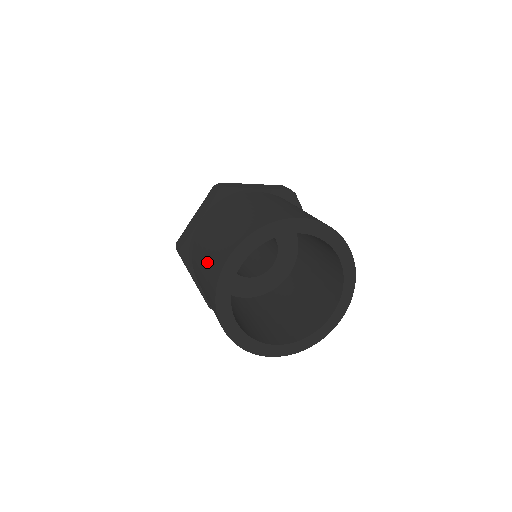
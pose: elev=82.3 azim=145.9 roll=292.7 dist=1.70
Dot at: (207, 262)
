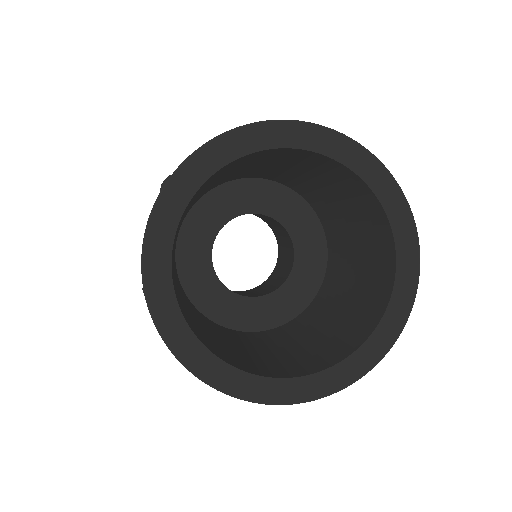
Dot at: occluded
